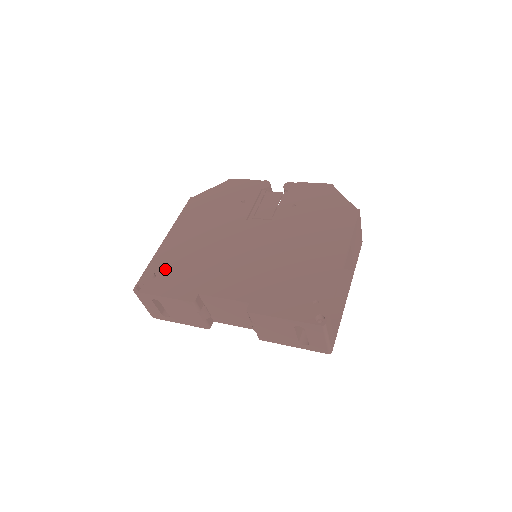
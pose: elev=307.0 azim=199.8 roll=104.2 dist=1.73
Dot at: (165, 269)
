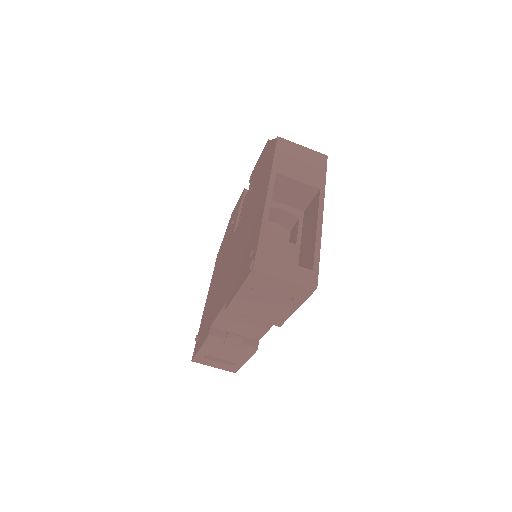
Dot at: (202, 326)
